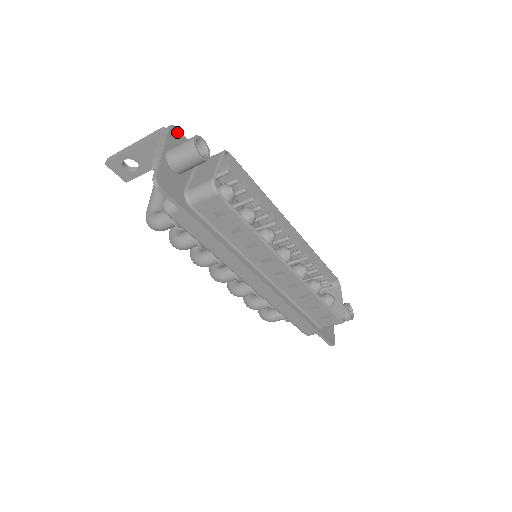
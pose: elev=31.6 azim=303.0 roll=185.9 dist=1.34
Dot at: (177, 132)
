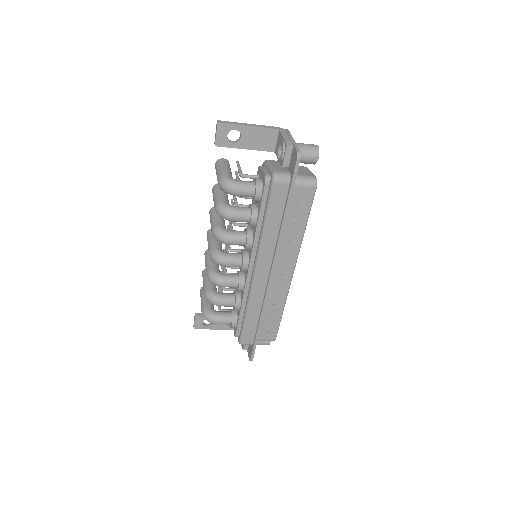
Dot at: occluded
